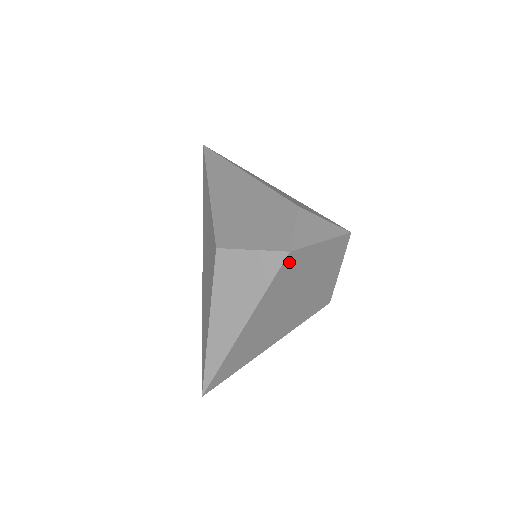
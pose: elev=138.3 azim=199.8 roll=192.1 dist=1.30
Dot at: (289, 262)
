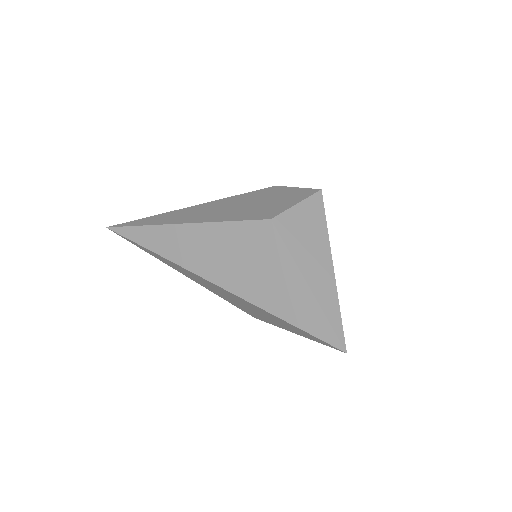
Dot at: occluded
